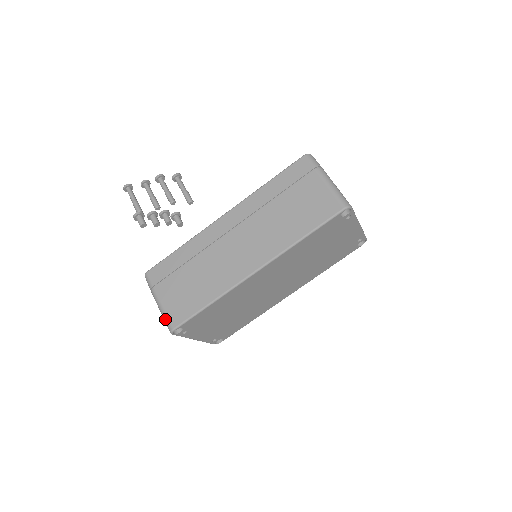
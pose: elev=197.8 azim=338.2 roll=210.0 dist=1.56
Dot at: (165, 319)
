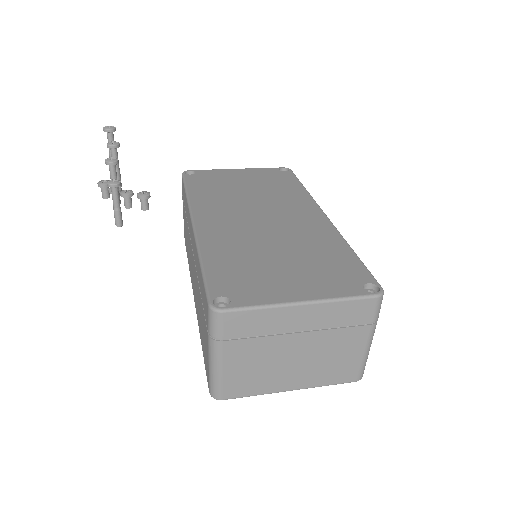
Dot at: occluded
